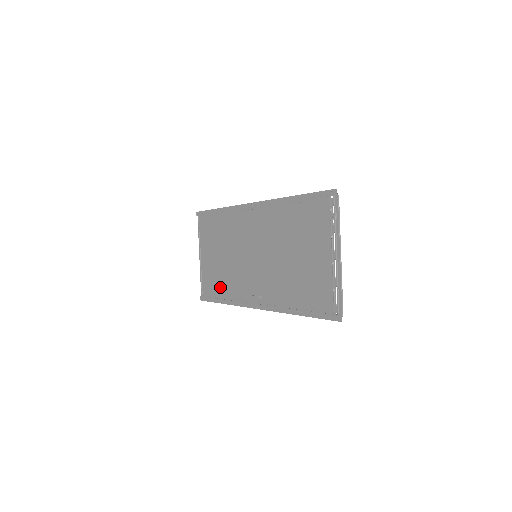
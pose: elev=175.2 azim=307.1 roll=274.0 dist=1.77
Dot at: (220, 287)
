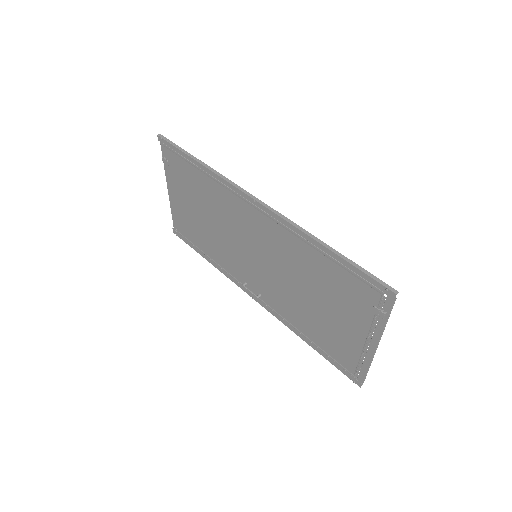
Dot at: (202, 243)
